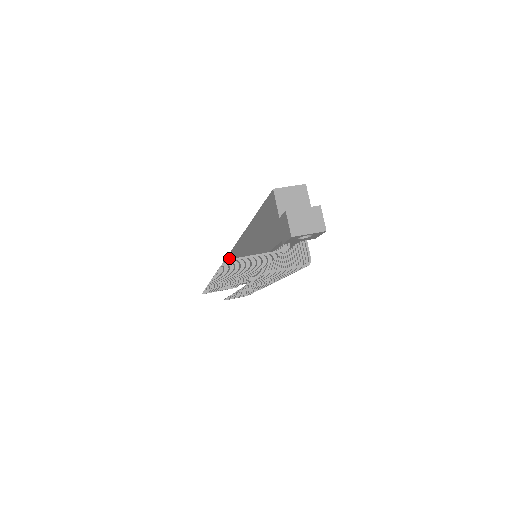
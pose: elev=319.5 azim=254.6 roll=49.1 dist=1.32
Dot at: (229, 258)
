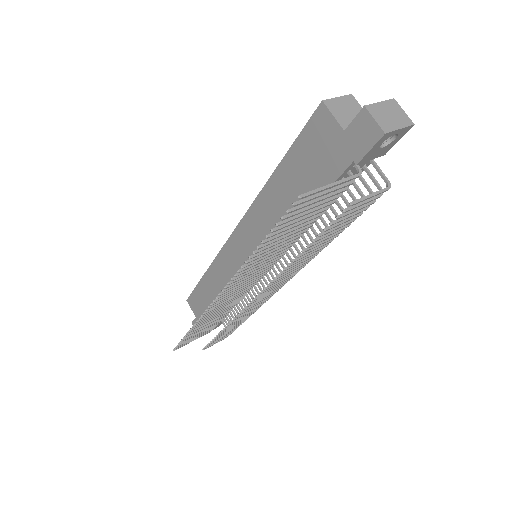
Dot at: (193, 297)
